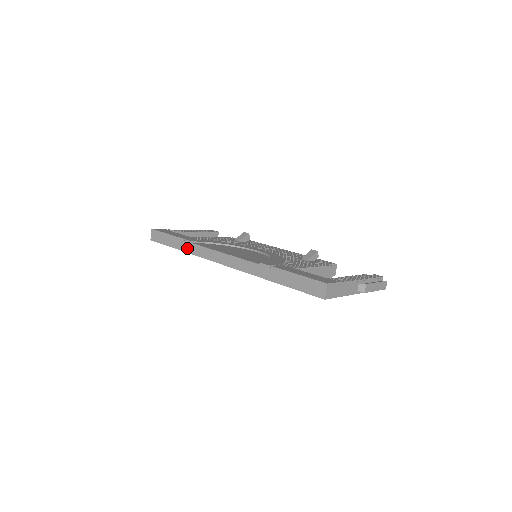
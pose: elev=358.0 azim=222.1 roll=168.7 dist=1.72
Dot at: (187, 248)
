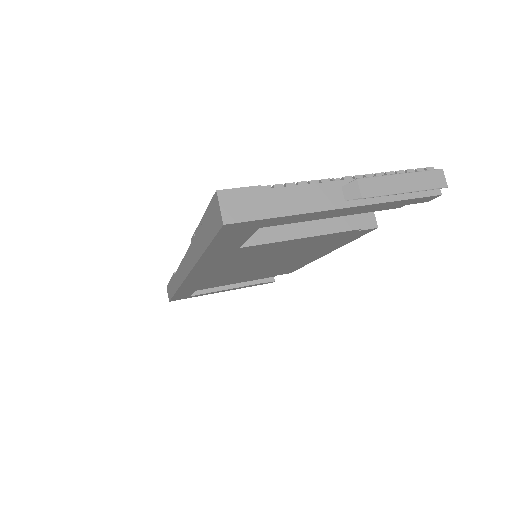
Dot at: (175, 285)
